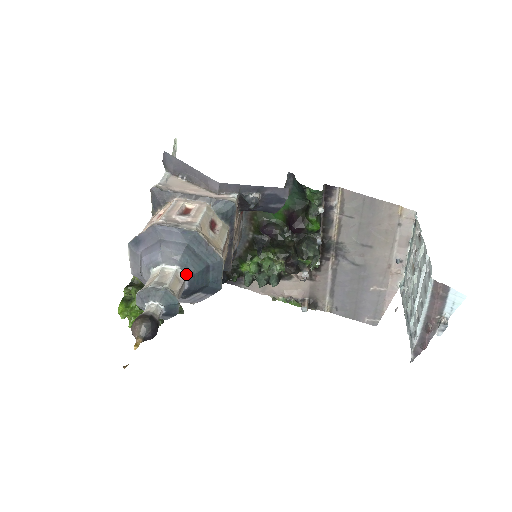
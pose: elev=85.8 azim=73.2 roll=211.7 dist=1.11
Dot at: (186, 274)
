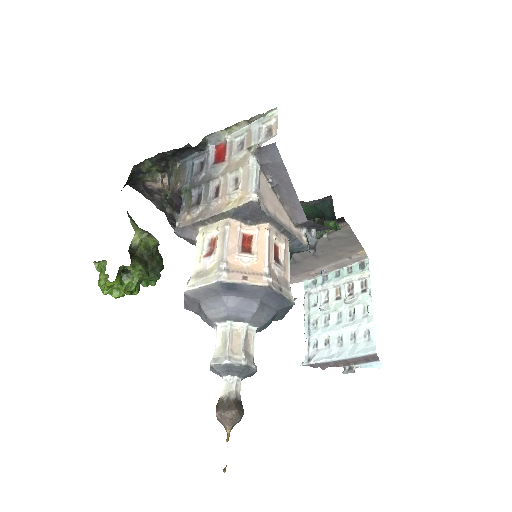
Dot at: (256, 331)
